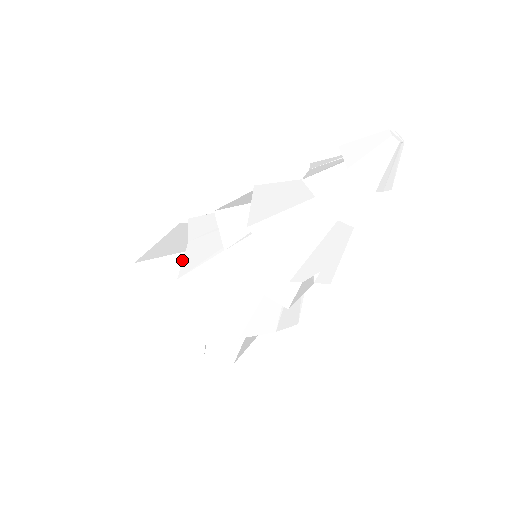
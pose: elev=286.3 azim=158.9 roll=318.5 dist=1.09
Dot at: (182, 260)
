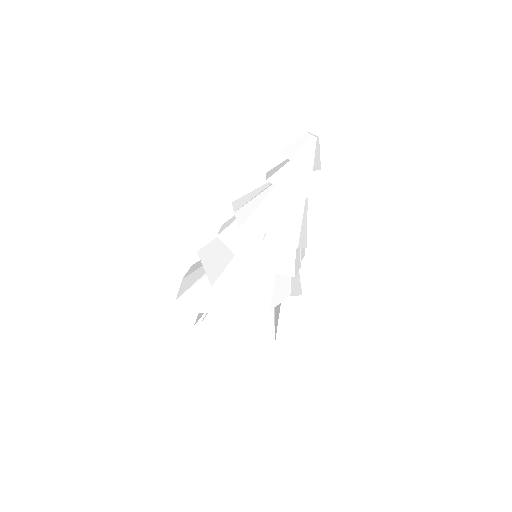
Dot at: occluded
